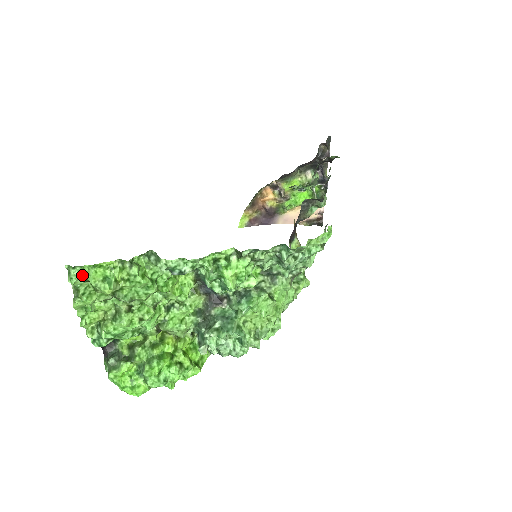
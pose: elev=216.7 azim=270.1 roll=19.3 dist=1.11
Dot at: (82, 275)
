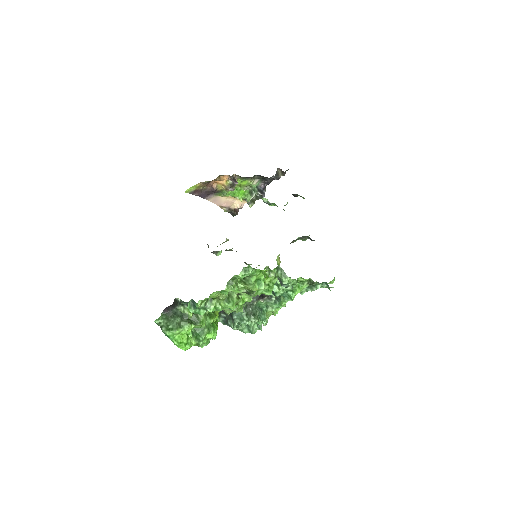
Dot at: (252, 275)
